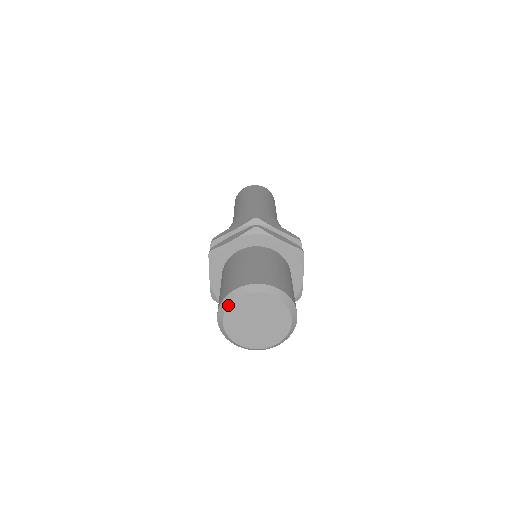
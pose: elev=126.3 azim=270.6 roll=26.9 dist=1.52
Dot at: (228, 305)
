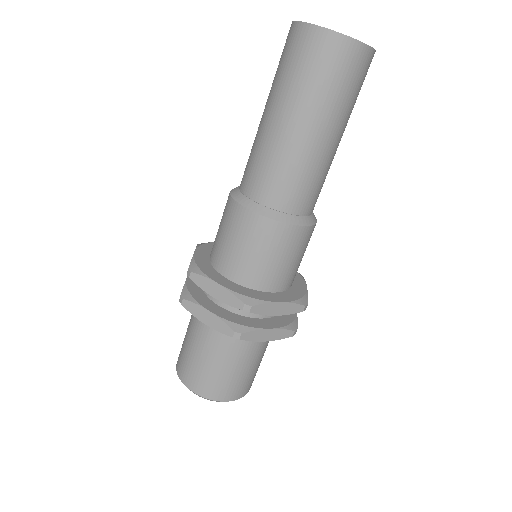
Dot at: occluded
